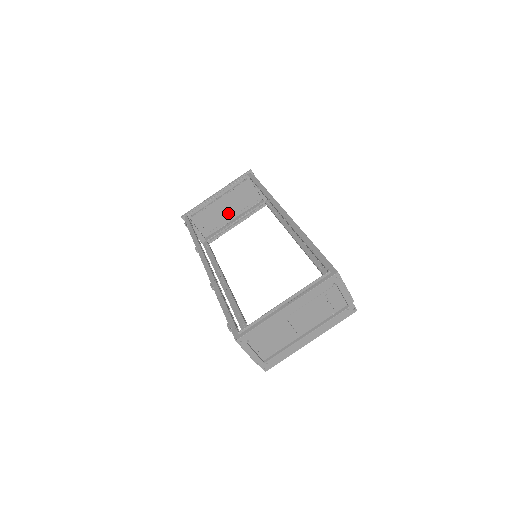
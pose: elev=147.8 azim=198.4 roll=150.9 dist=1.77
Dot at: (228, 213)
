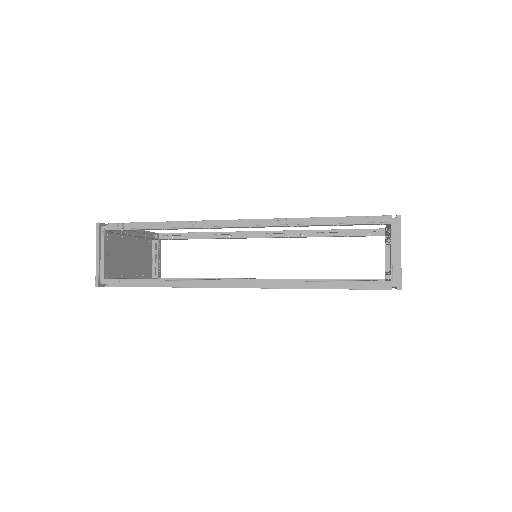
Dot at: (127, 266)
